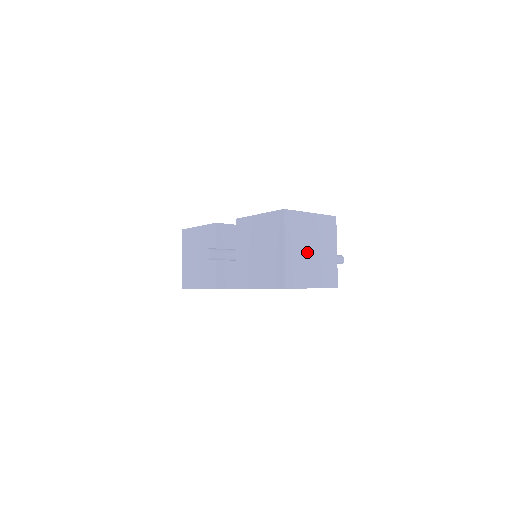
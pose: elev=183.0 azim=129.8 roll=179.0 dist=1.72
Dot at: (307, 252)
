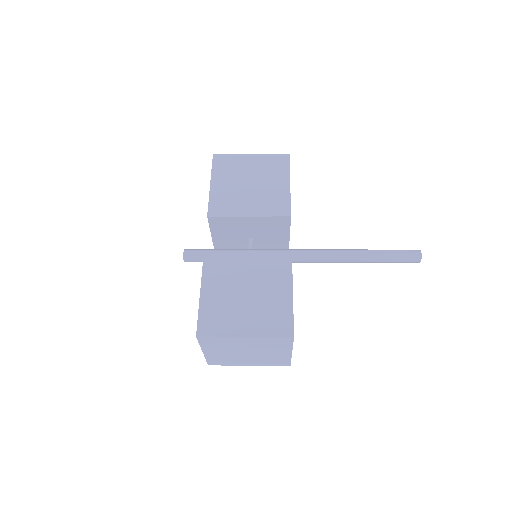
Dot at: (238, 353)
